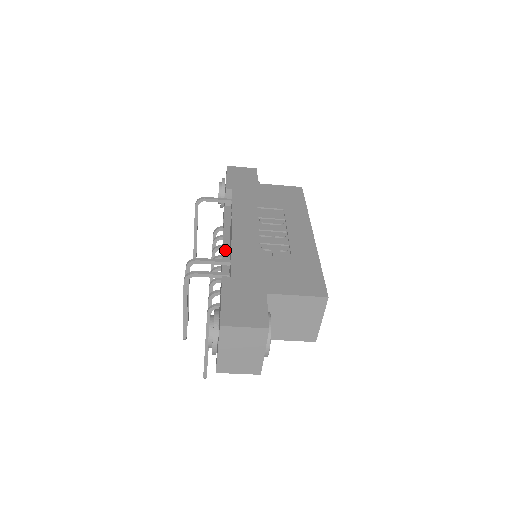
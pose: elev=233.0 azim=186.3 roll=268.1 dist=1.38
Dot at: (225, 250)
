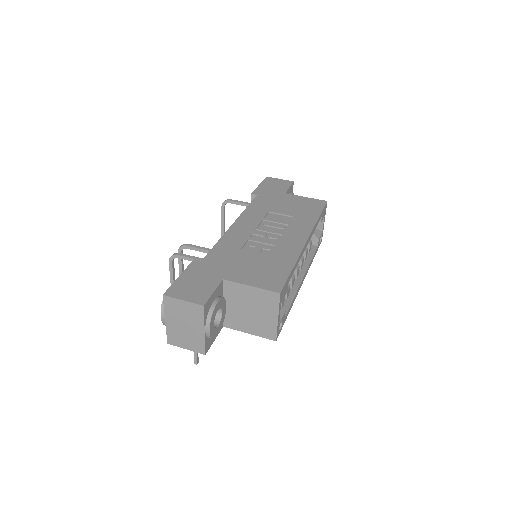
Dot at: occluded
